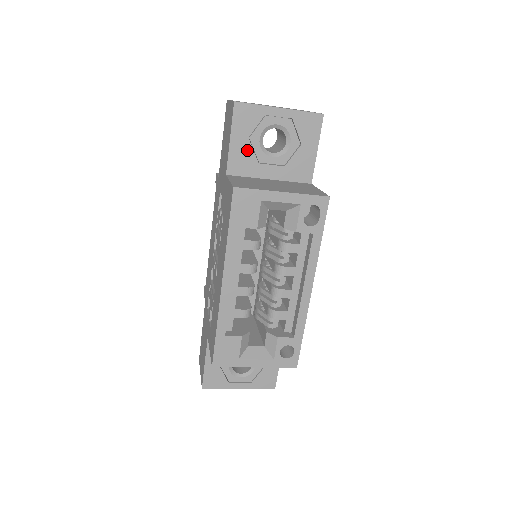
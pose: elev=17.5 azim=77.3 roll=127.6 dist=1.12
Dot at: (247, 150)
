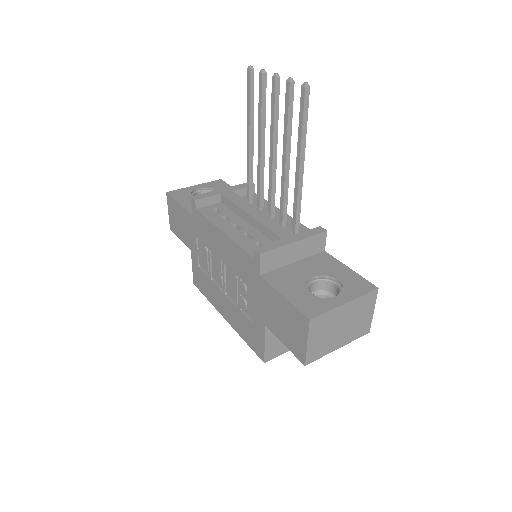
Dot at: occluded
